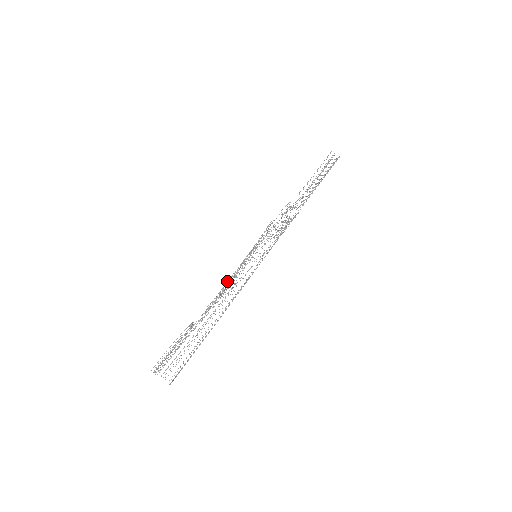
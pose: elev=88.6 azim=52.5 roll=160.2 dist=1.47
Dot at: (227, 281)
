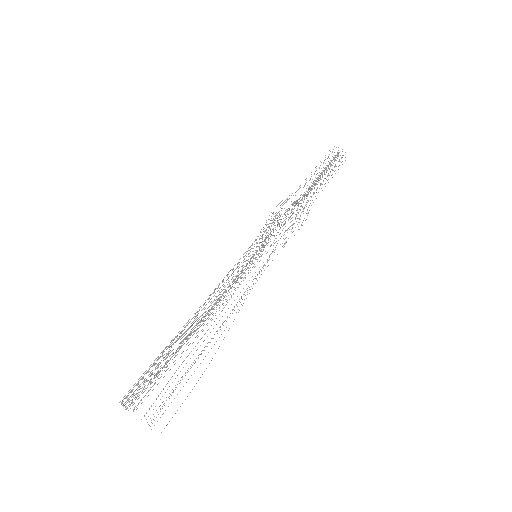
Dot at: occluded
